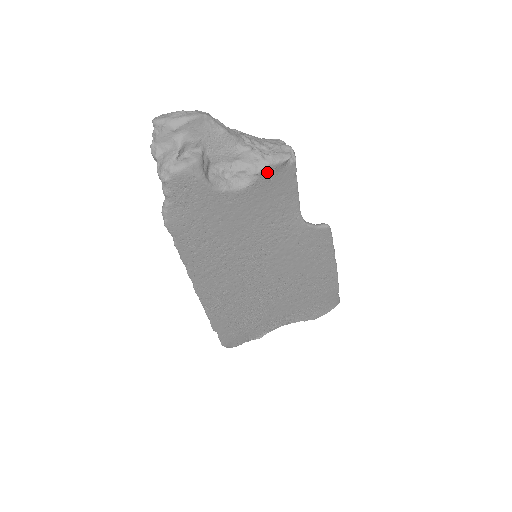
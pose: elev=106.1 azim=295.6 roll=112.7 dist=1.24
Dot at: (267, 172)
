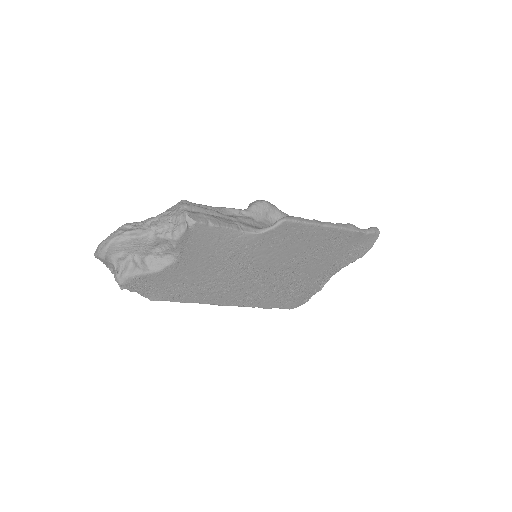
Dot at: (181, 243)
